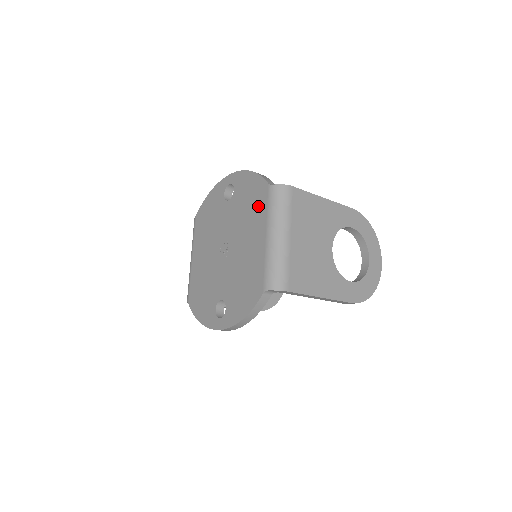
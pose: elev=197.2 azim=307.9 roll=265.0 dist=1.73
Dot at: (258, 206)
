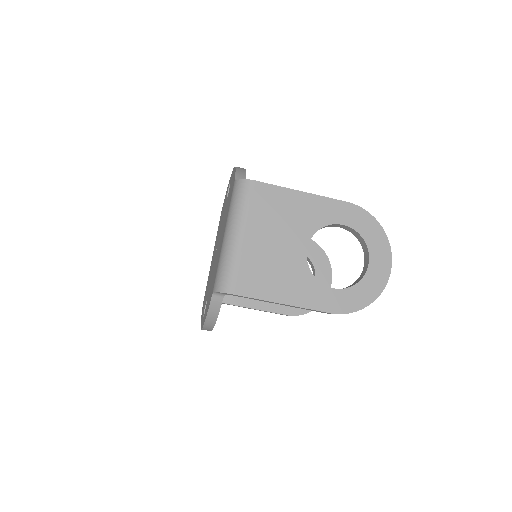
Dot at: occluded
